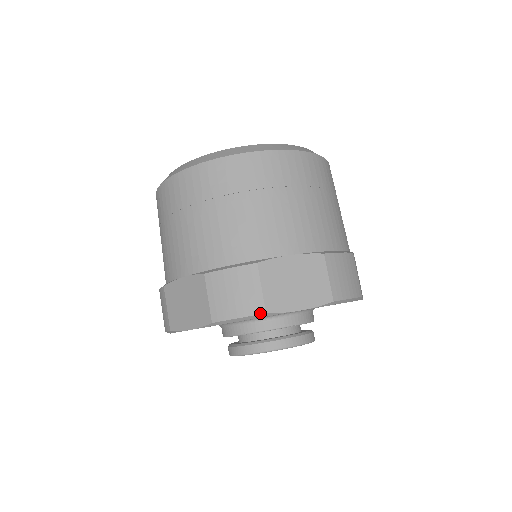
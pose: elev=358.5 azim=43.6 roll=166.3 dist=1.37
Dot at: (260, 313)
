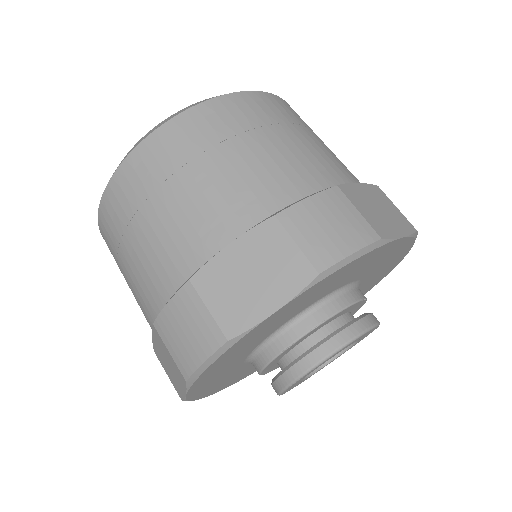
Dot at: (375, 240)
